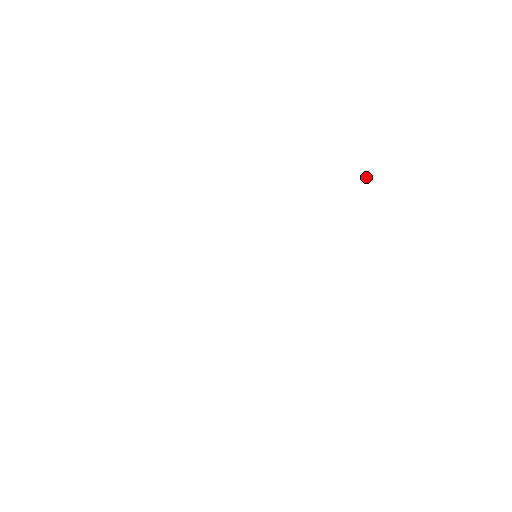
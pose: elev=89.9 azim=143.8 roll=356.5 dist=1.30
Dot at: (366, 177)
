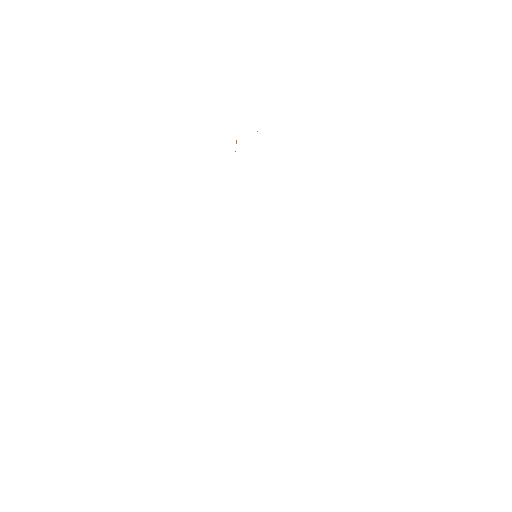
Dot at: occluded
